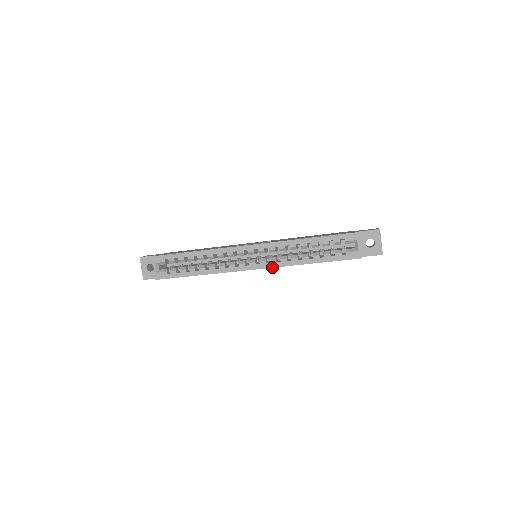
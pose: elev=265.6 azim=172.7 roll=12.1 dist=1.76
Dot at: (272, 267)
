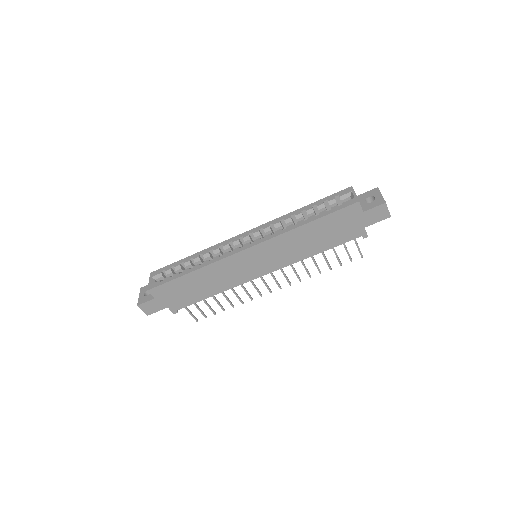
Dot at: (266, 240)
